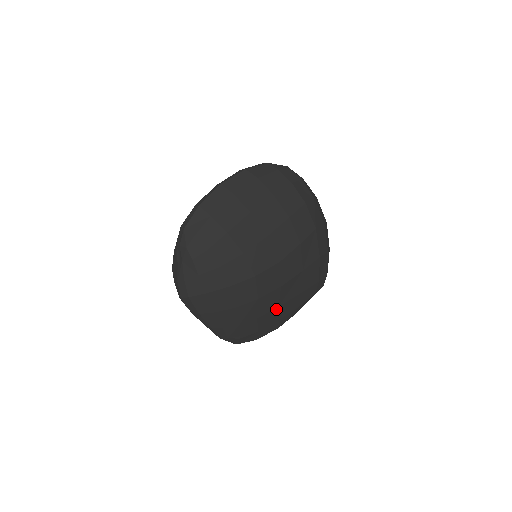
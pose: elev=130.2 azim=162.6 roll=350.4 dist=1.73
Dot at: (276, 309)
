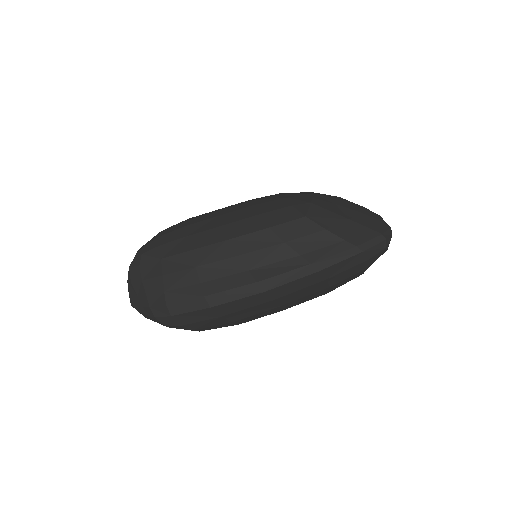
Dot at: occluded
